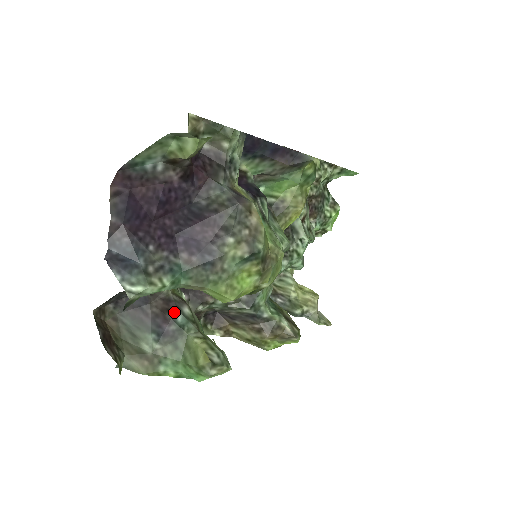
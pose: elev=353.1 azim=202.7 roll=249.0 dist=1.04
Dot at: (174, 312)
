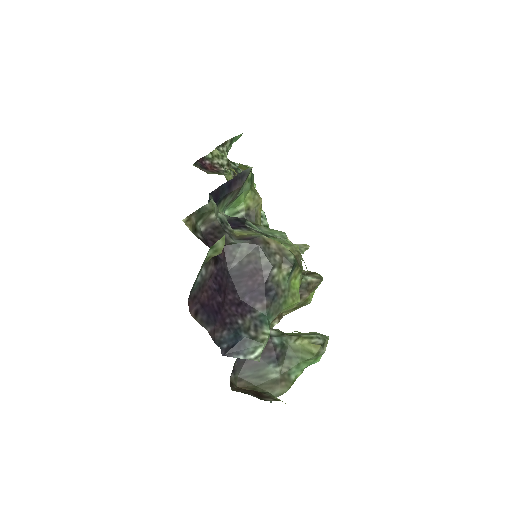
Dot at: (270, 341)
